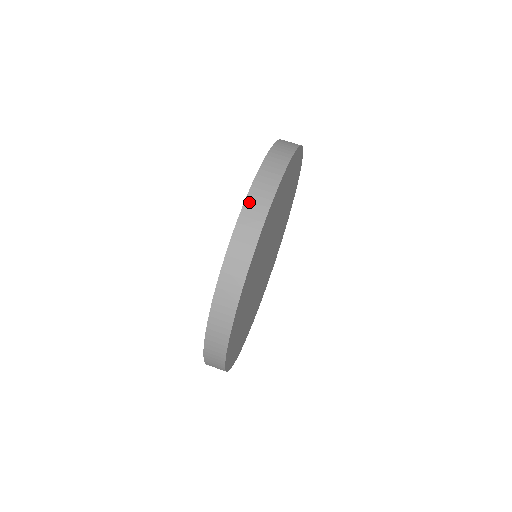
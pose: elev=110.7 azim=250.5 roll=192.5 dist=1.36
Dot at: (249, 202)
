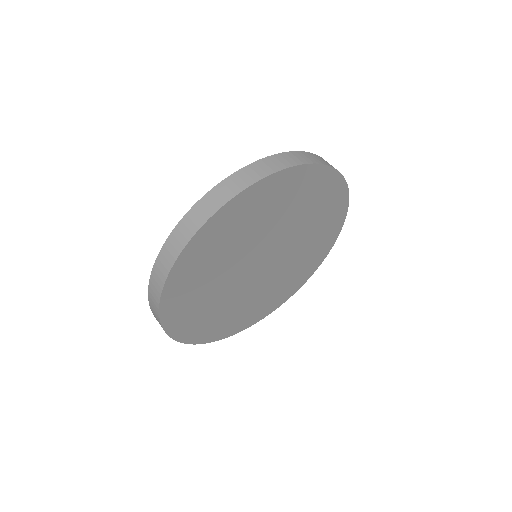
Dot at: (217, 189)
